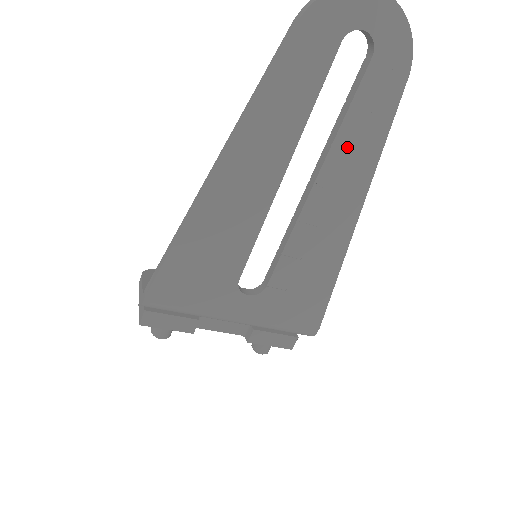
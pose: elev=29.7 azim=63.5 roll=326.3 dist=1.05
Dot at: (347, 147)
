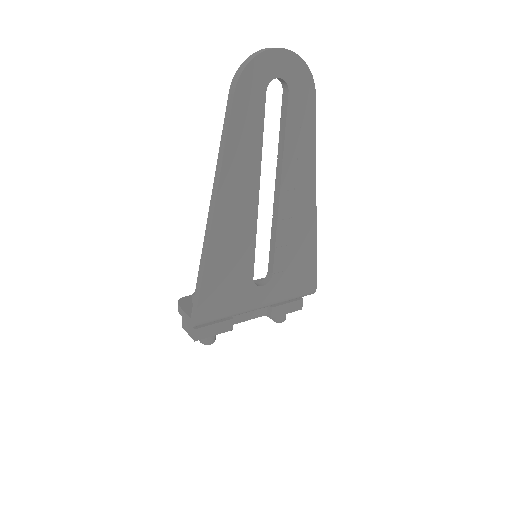
Dot at: (293, 157)
